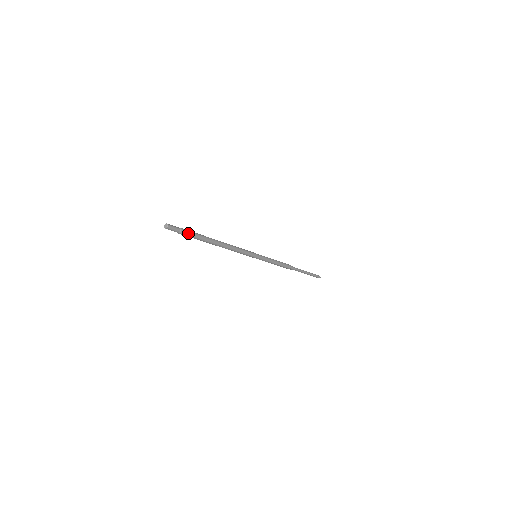
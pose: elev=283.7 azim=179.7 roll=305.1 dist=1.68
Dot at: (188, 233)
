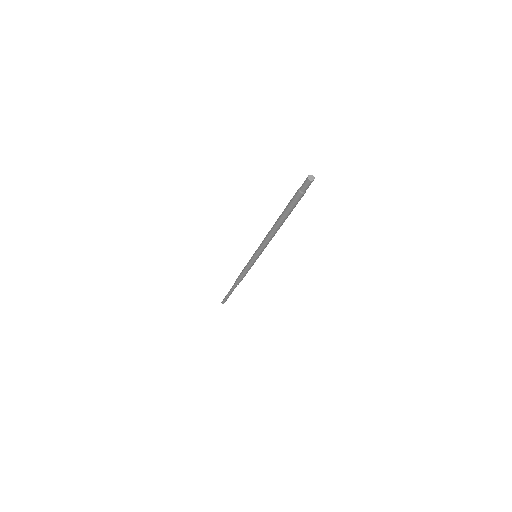
Dot at: occluded
